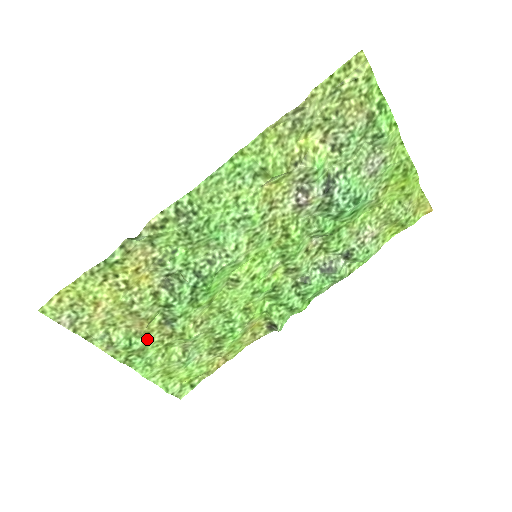
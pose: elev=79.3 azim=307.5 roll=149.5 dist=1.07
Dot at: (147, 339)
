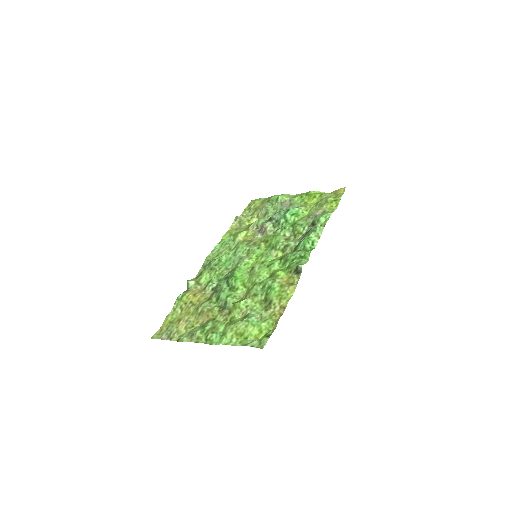
Dot at: (215, 322)
